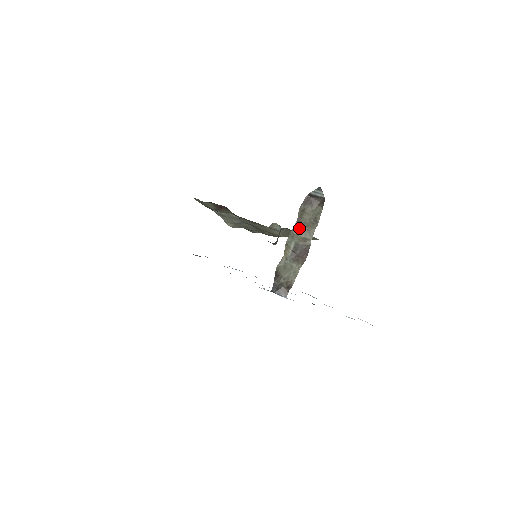
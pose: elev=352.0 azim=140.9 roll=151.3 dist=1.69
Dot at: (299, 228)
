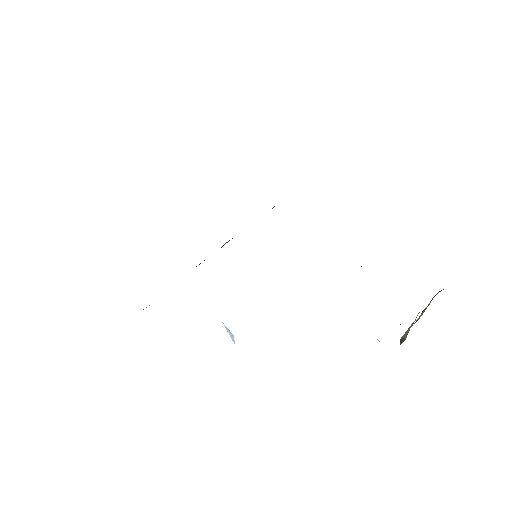
Dot at: occluded
